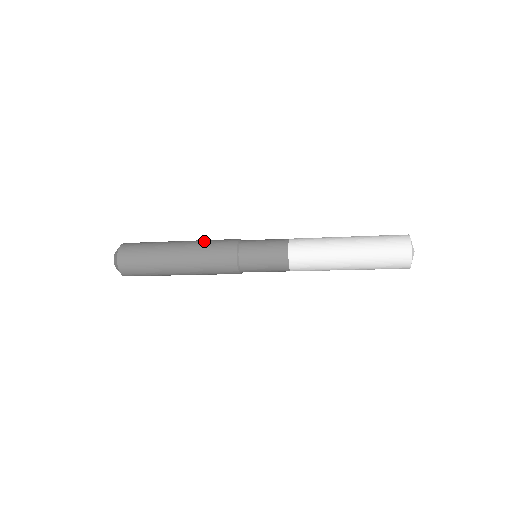
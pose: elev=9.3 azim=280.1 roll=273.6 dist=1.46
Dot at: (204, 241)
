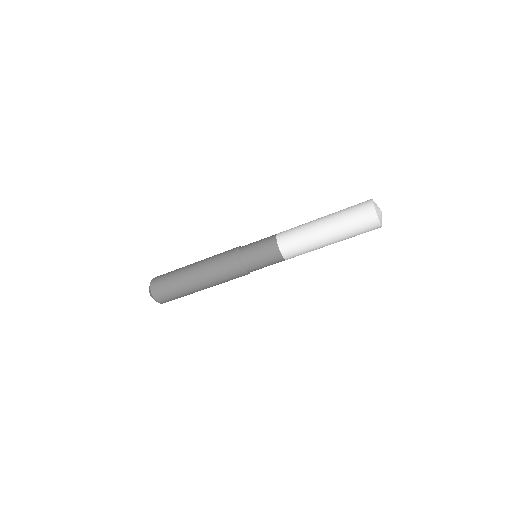
Dot at: occluded
